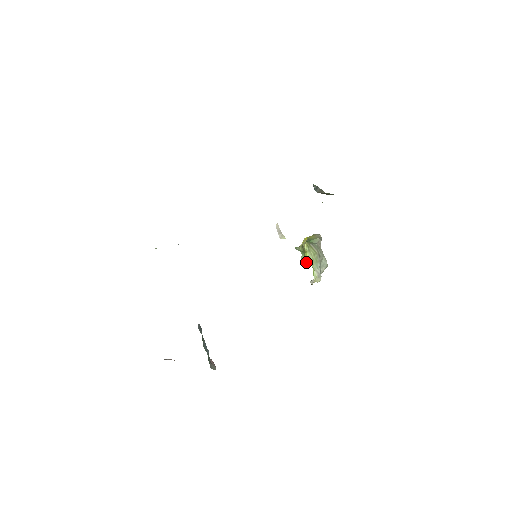
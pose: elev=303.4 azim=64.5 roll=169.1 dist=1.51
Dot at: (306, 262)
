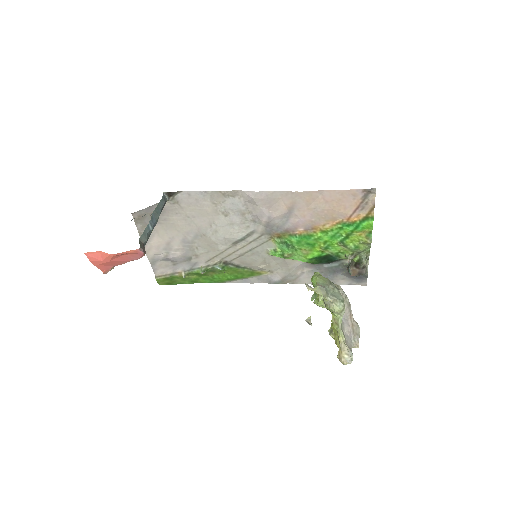
Dot at: (318, 303)
